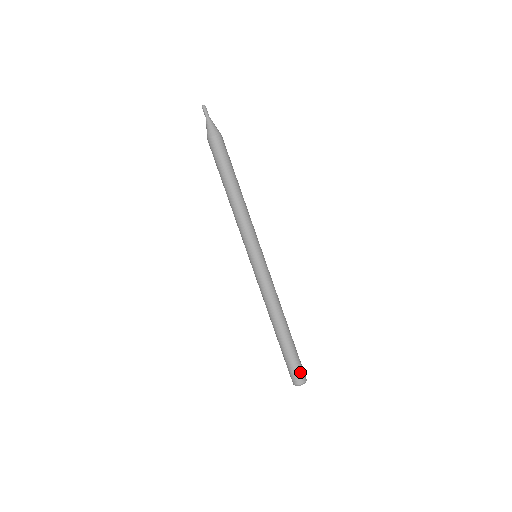
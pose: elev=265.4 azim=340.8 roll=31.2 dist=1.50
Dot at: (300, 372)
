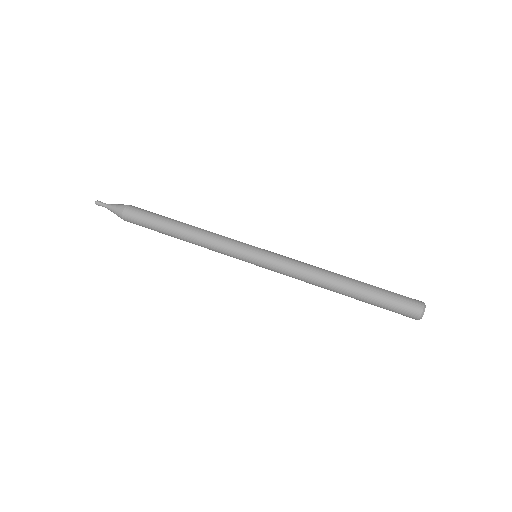
Dot at: (408, 300)
